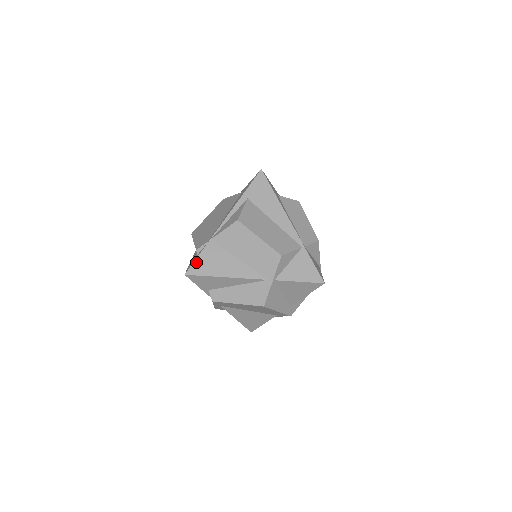
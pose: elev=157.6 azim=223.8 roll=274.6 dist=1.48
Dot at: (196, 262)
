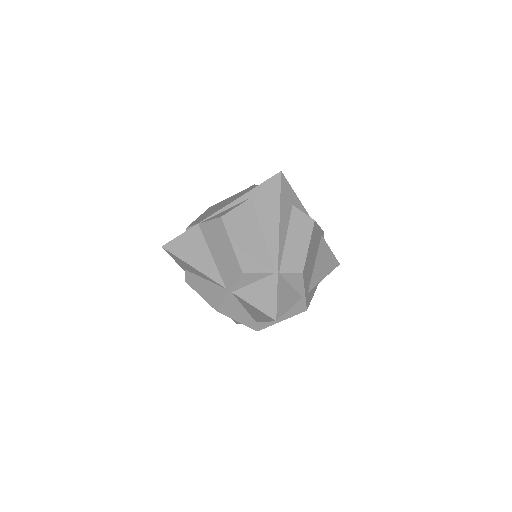
Dot at: (176, 240)
